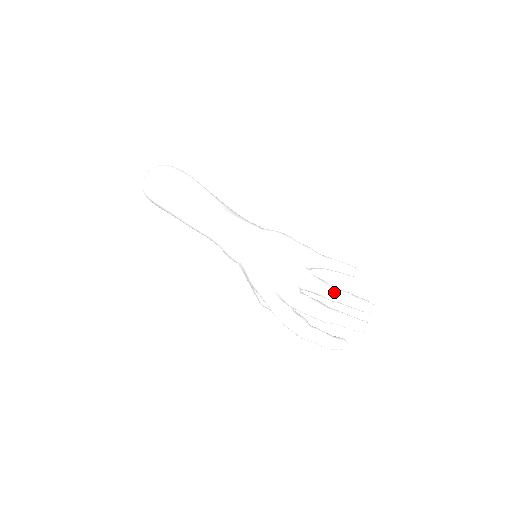
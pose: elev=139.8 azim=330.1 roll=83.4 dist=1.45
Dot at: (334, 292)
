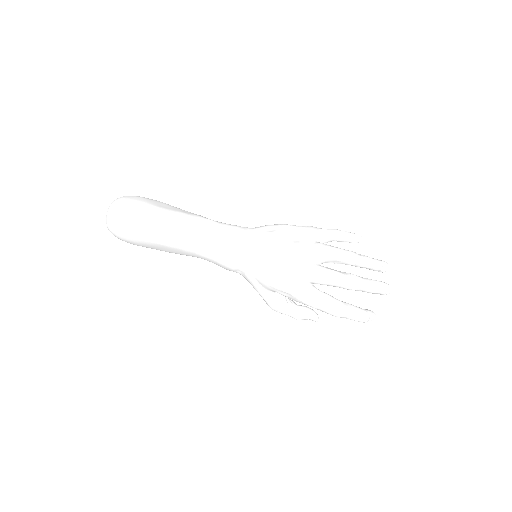
Dot at: (354, 254)
